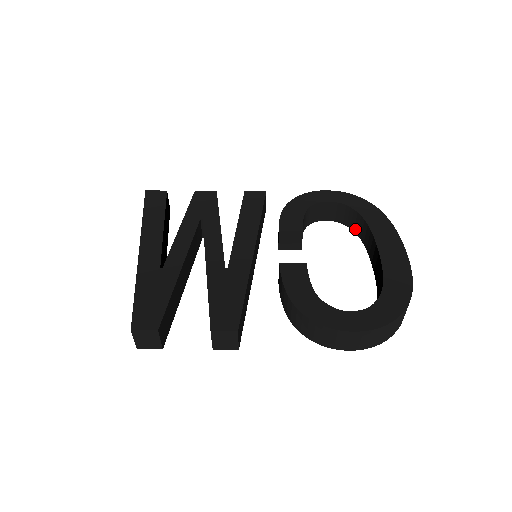
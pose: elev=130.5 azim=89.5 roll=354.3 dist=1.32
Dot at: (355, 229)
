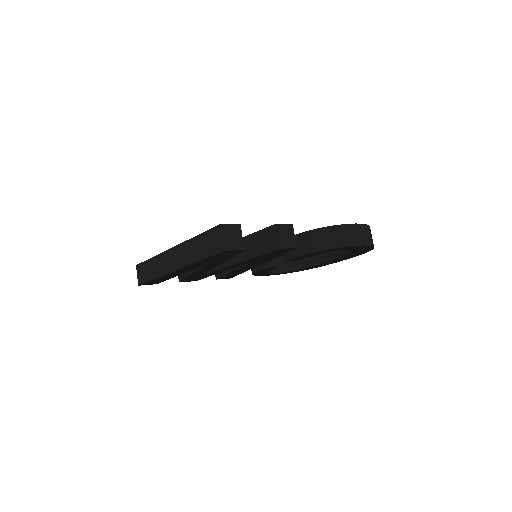
Dot at: (299, 266)
